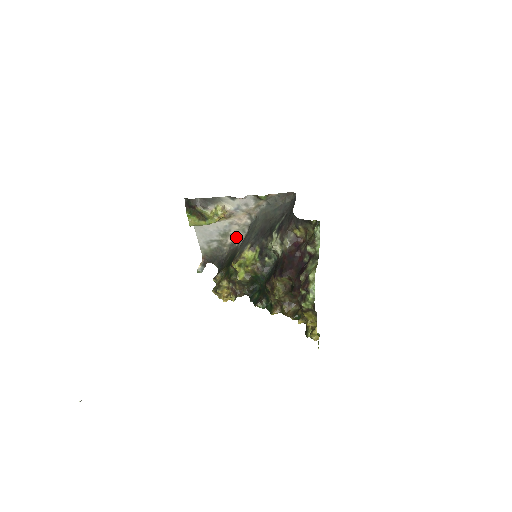
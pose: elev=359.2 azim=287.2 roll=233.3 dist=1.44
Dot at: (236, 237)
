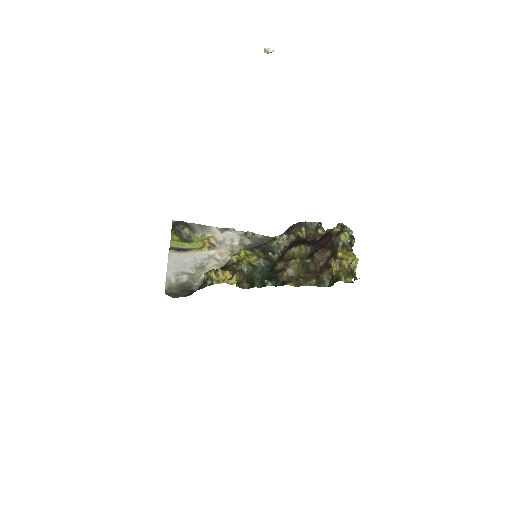
Dot at: occluded
